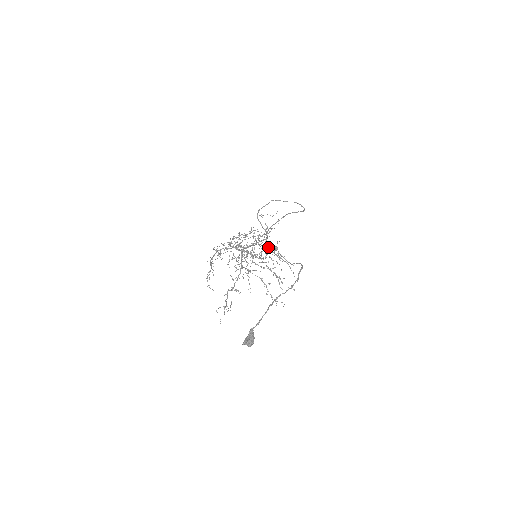
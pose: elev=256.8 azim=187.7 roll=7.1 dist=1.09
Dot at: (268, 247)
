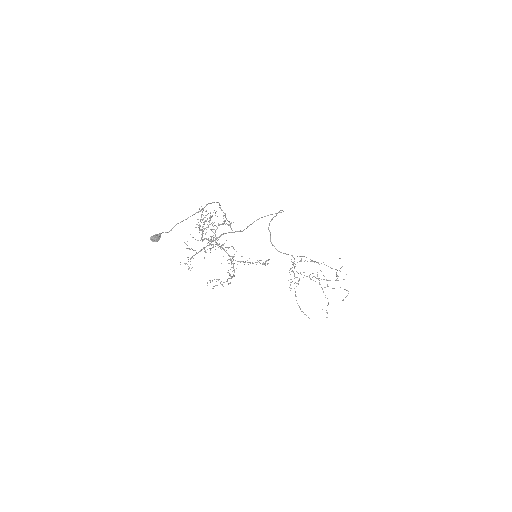
Dot at: (231, 229)
